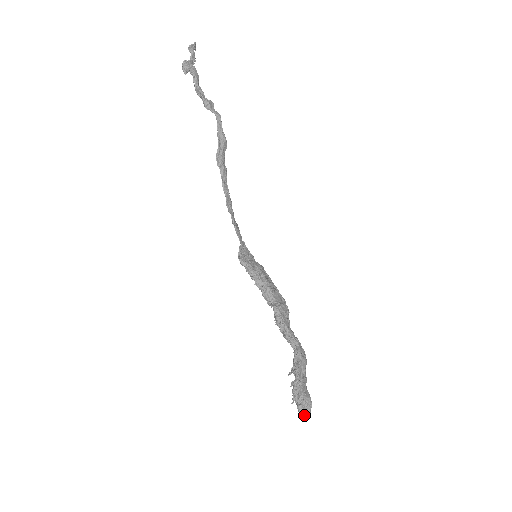
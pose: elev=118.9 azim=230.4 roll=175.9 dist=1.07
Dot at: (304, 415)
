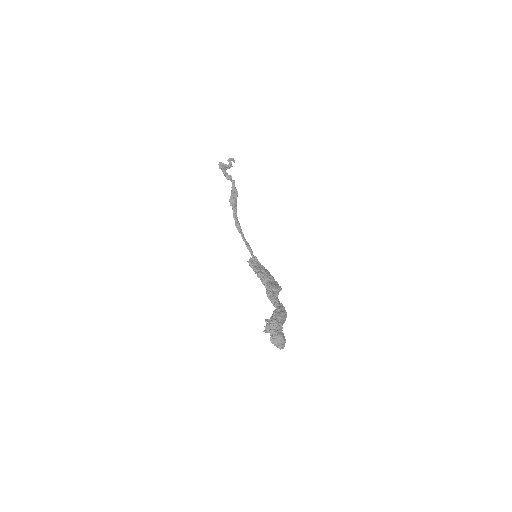
Dot at: (276, 346)
